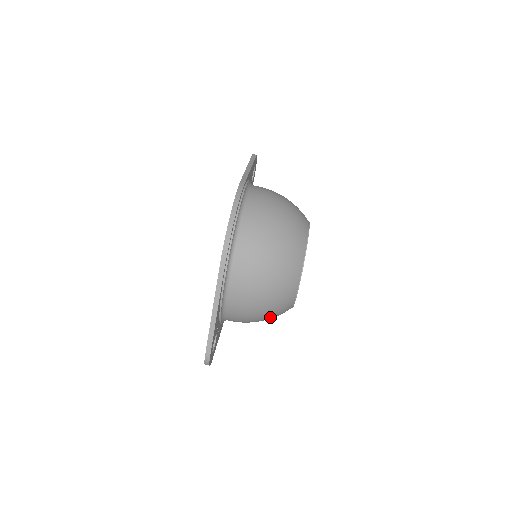
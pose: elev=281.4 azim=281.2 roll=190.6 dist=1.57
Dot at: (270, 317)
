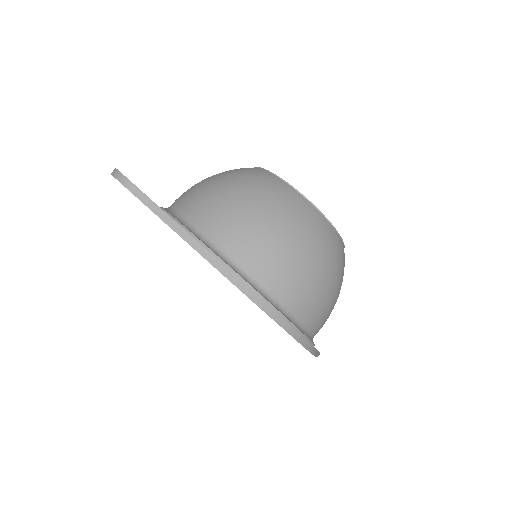
Dot at: occluded
